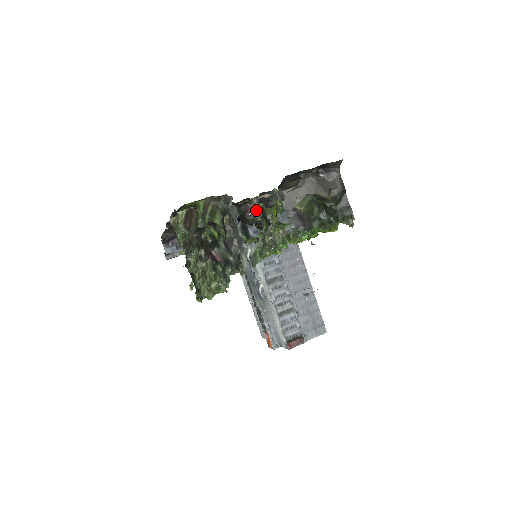
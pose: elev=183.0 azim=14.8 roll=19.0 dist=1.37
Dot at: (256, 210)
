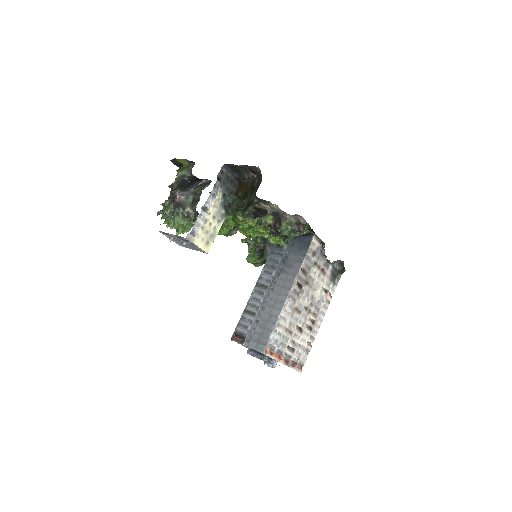
Dot at: occluded
